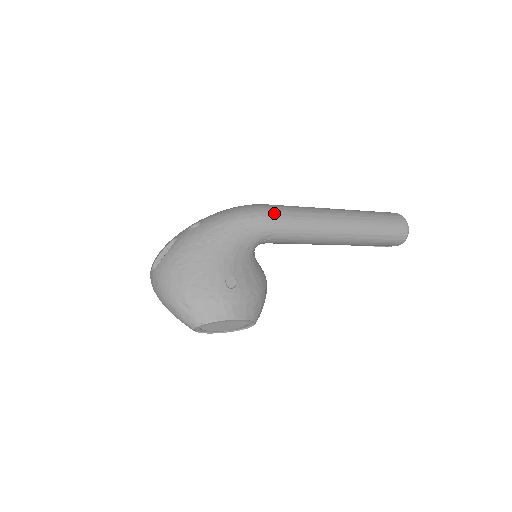
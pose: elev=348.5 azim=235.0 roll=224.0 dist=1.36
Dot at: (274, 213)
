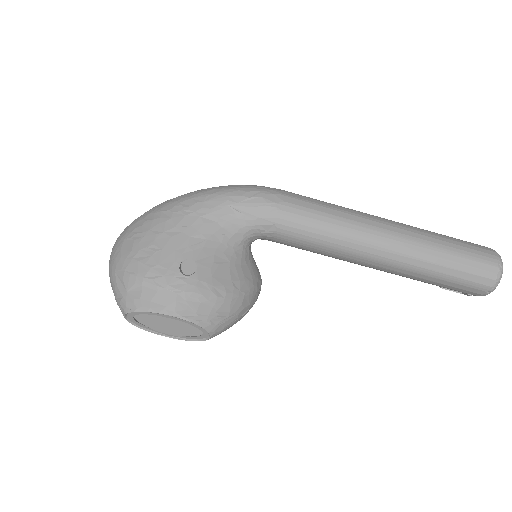
Dot at: (283, 198)
